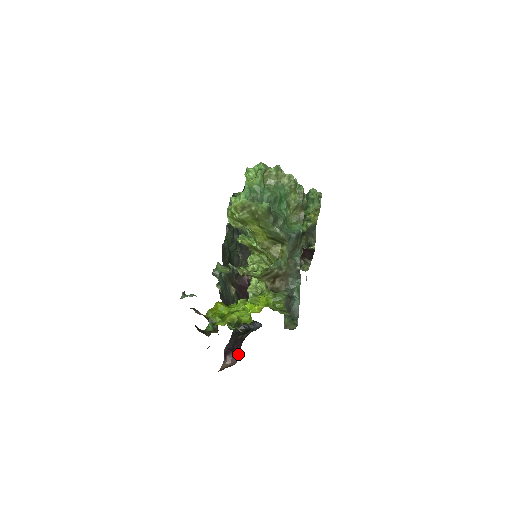
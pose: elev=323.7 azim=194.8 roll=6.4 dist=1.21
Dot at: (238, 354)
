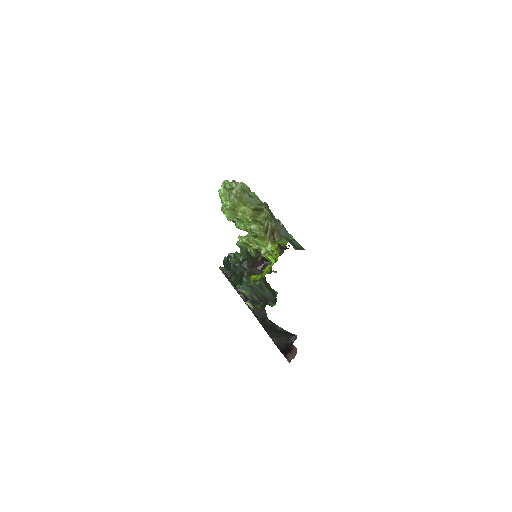
Dot at: (294, 347)
